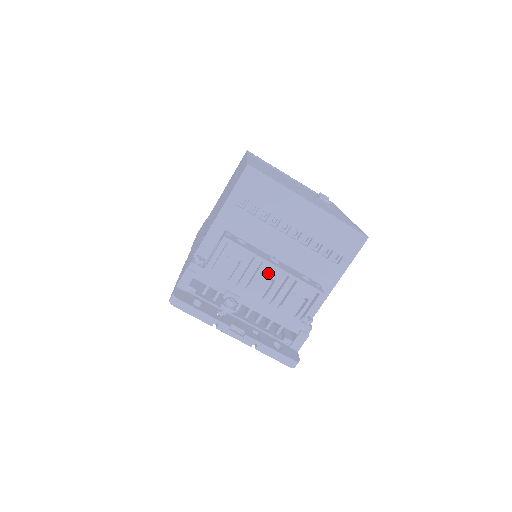
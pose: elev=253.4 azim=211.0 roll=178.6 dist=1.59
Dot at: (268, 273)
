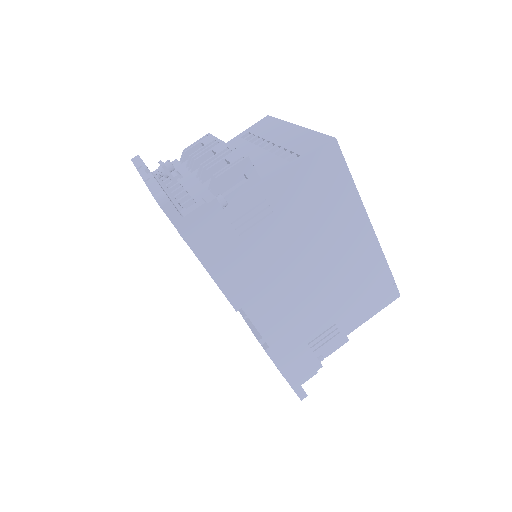
Dot at: (216, 149)
